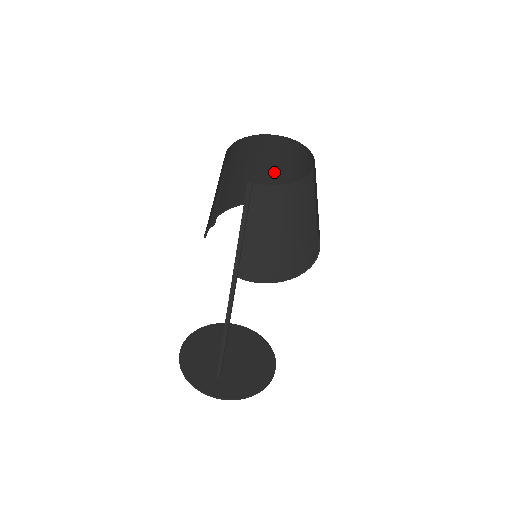
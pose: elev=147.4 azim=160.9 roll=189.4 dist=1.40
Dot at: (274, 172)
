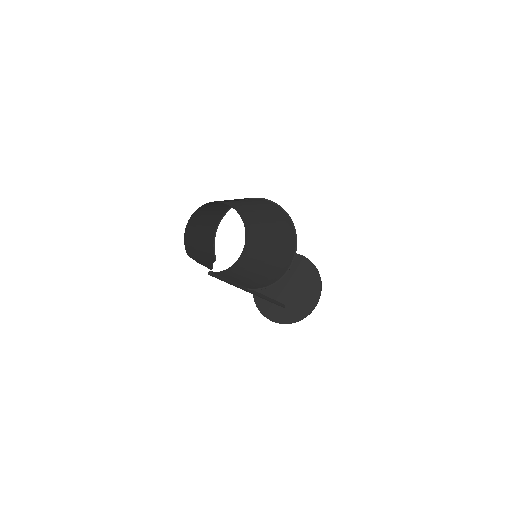
Dot at: occluded
